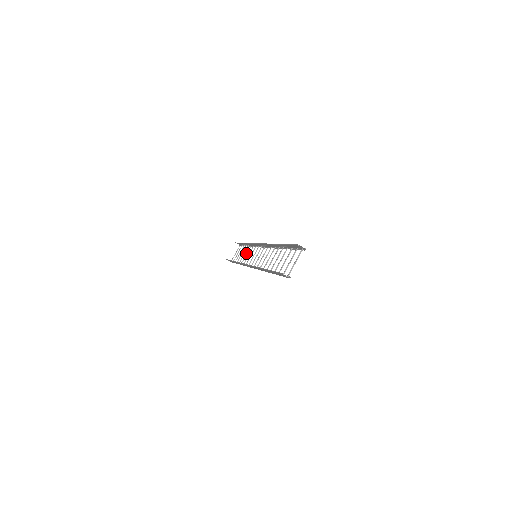
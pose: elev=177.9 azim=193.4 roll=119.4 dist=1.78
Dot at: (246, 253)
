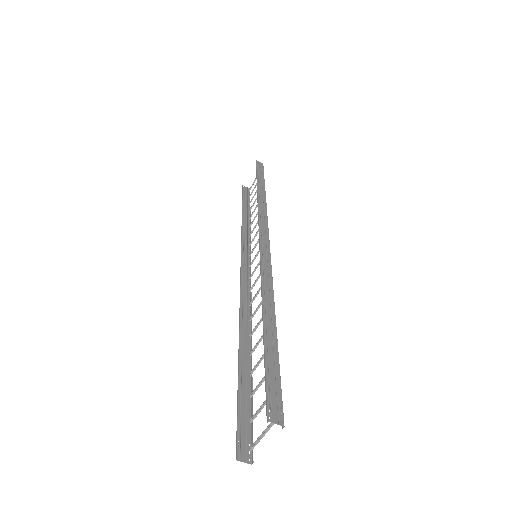
Dot at: occluded
